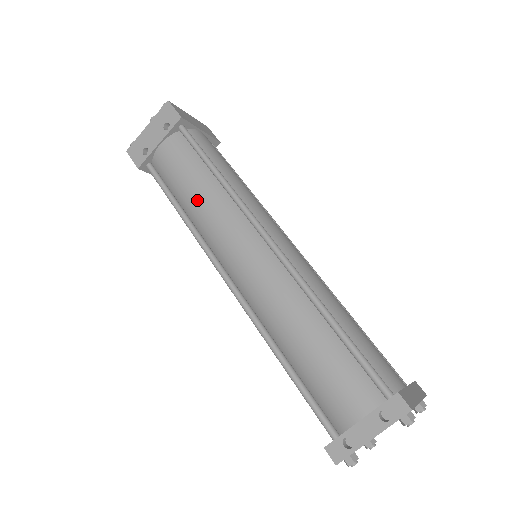
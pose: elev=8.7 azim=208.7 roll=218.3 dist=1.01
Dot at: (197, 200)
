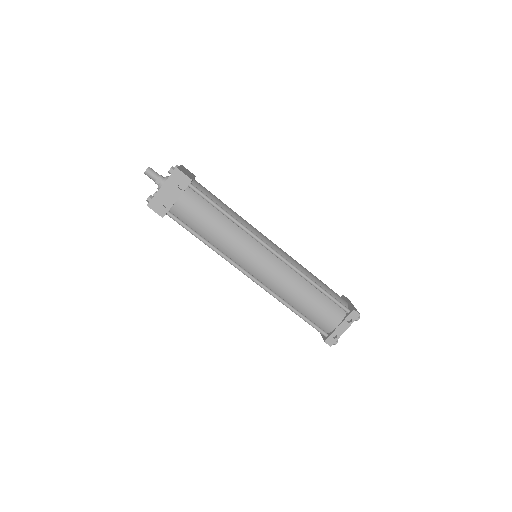
Dot at: (220, 235)
